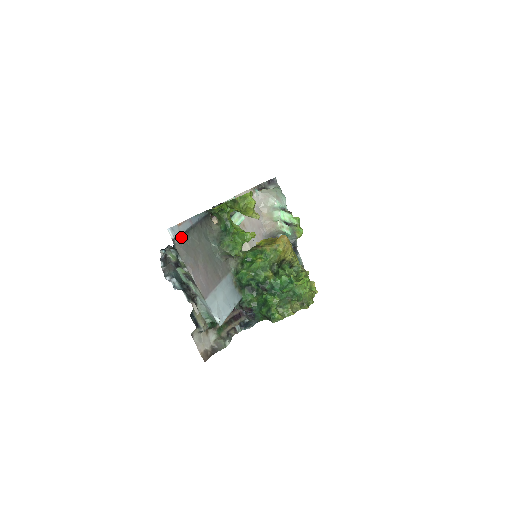
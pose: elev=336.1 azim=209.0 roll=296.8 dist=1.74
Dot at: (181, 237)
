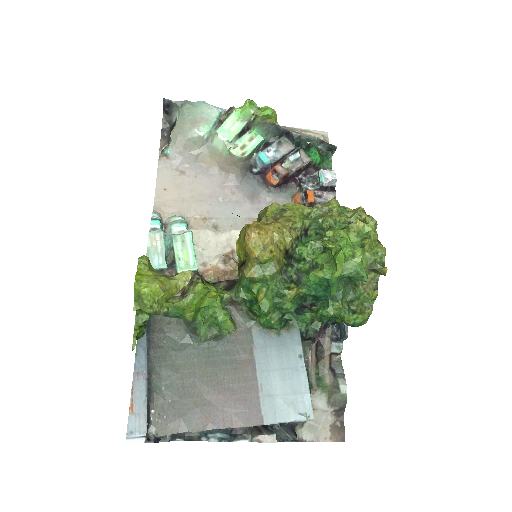
Dot at: (153, 411)
